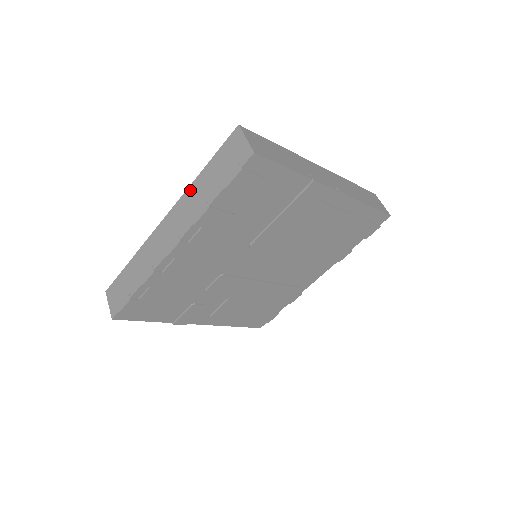
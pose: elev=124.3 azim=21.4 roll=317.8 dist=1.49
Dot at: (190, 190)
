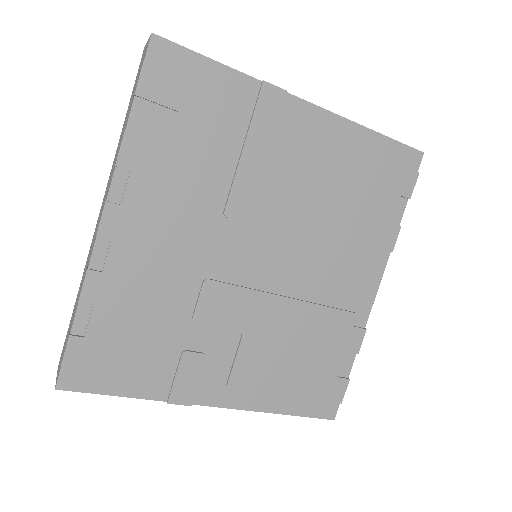
Dot at: (116, 151)
